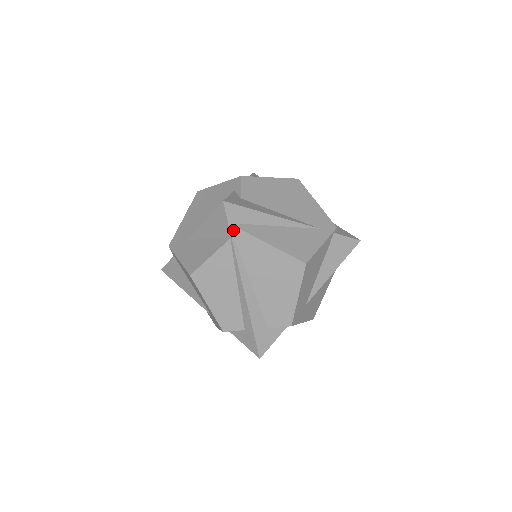
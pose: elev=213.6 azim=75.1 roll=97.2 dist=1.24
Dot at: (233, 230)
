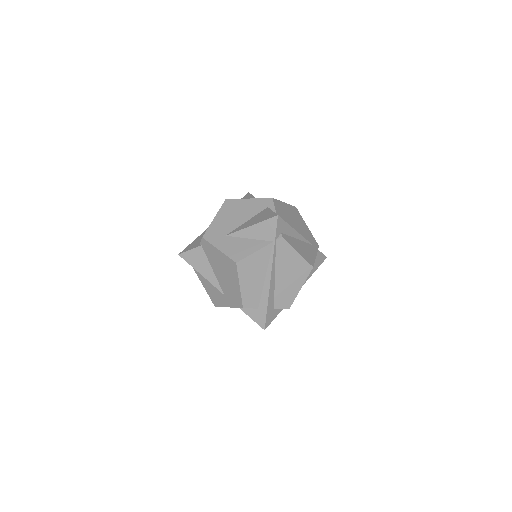
Dot at: (277, 236)
